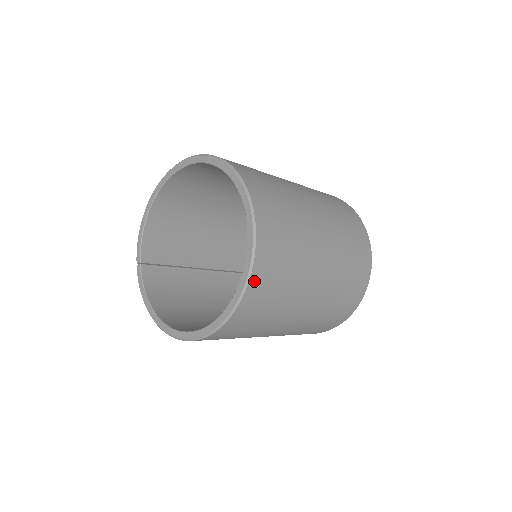
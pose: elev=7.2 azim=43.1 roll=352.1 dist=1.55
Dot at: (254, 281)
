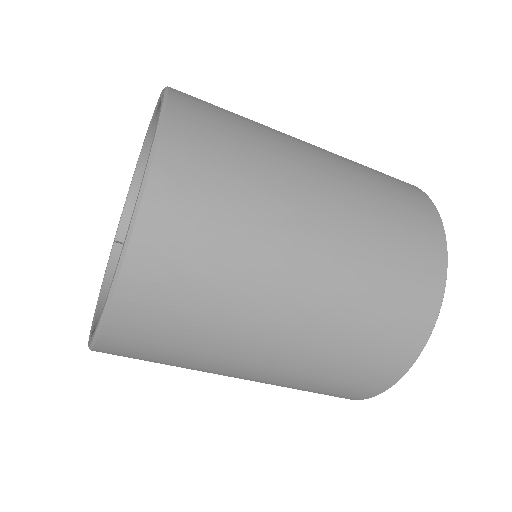
Dot at: (134, 271)
